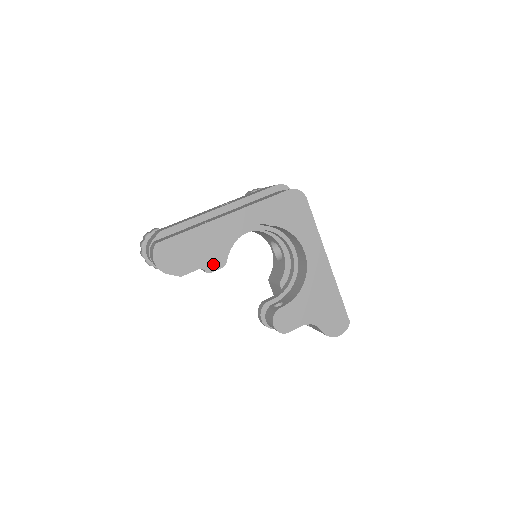
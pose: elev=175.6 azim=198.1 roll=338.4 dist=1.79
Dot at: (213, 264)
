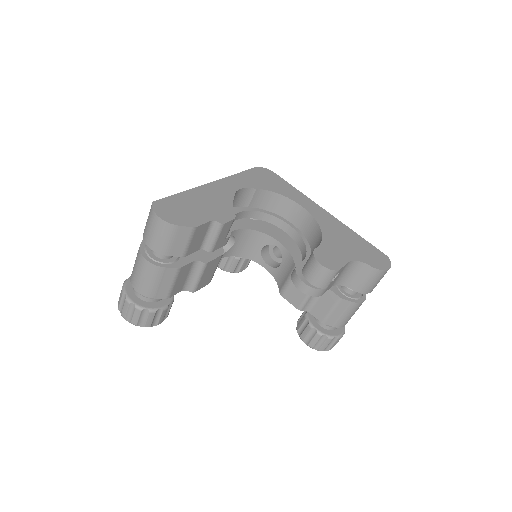
Dot at: (222, 217)
